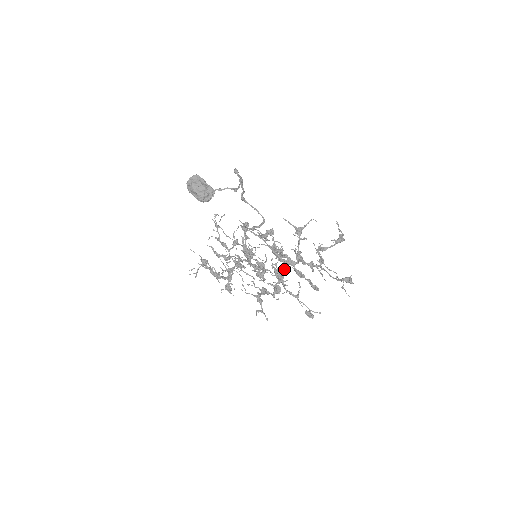
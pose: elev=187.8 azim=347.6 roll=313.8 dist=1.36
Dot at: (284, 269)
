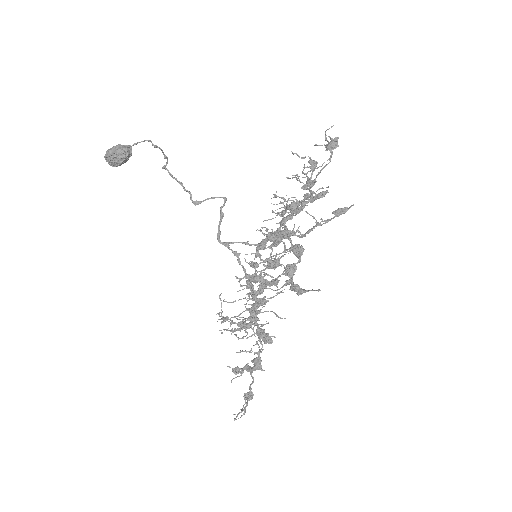
Dot at: (284, 223)
